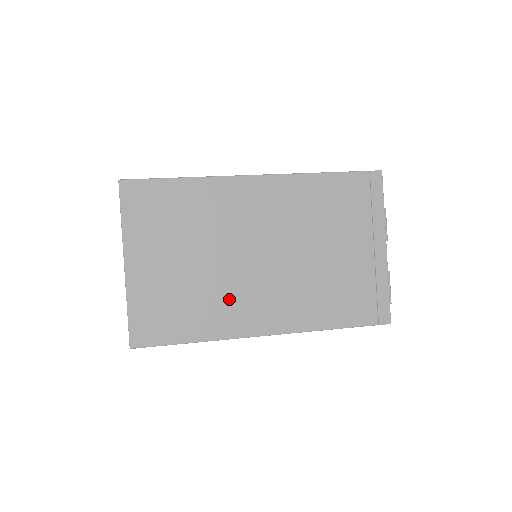
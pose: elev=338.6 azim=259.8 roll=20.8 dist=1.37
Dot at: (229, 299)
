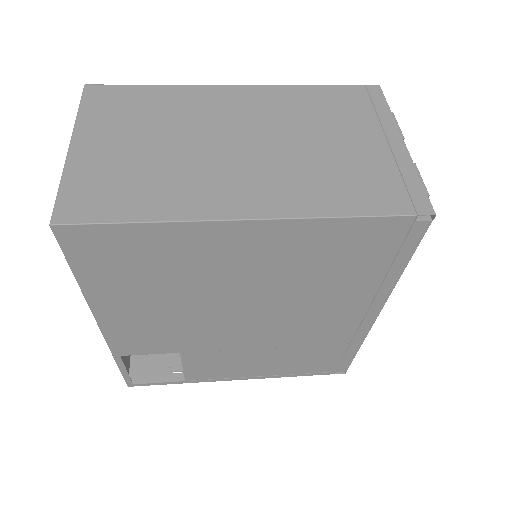
Dot at: (198, 180)
